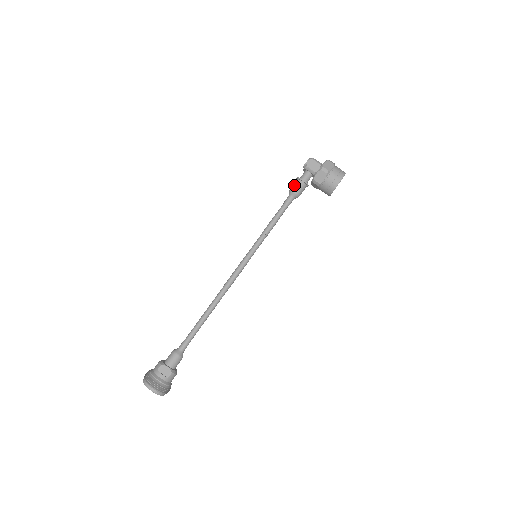
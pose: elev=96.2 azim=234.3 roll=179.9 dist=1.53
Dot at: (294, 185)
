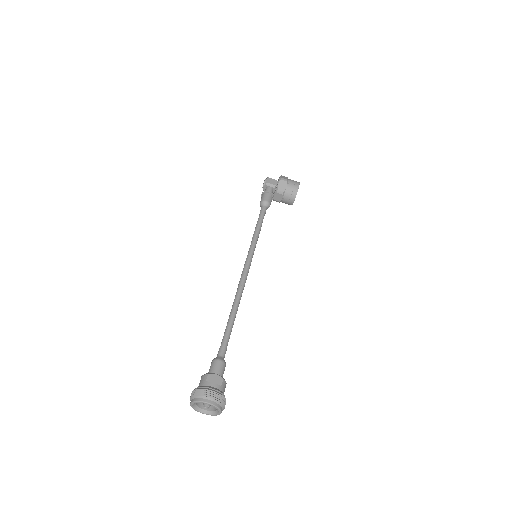
Dot at: (263, 197)
